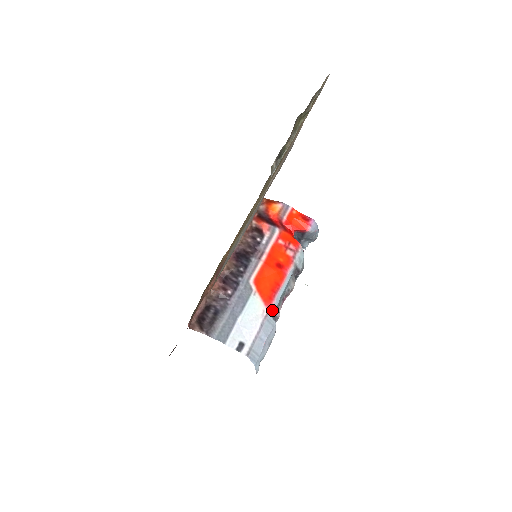
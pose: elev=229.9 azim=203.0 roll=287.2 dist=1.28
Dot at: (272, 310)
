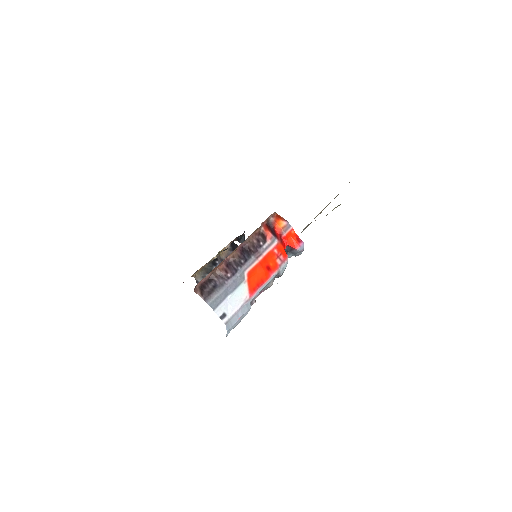
Dot at: (252, 298)
